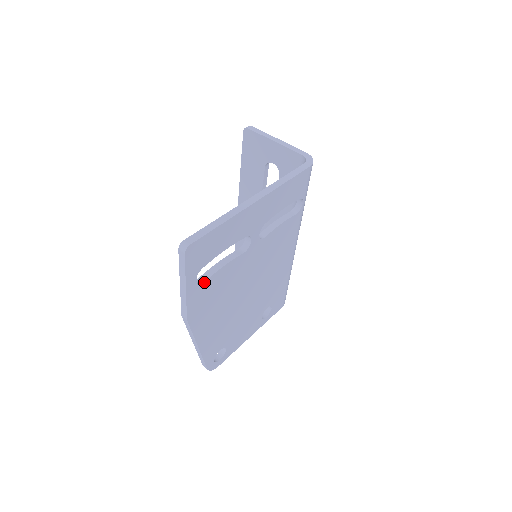
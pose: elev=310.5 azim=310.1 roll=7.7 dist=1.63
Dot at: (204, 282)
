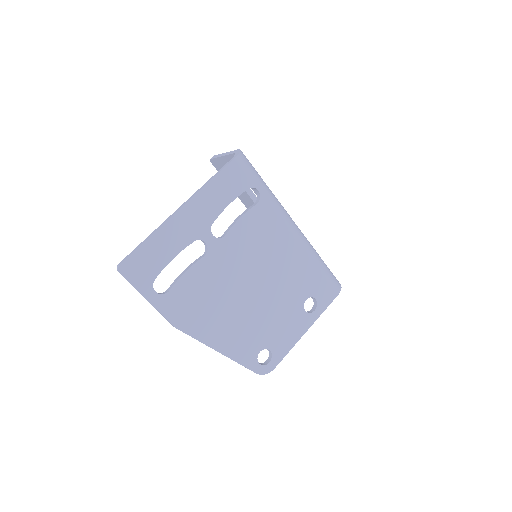
Dot at: (169, 291)
